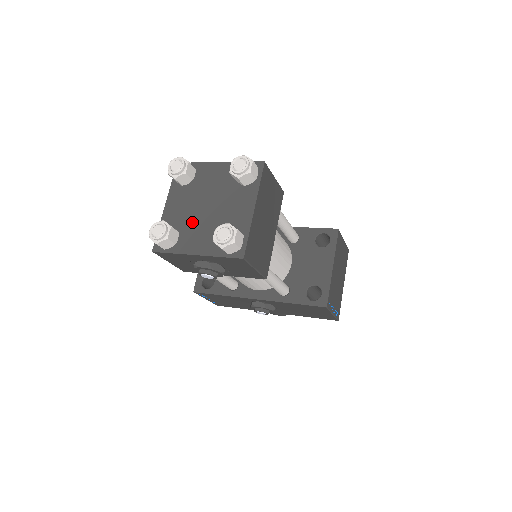
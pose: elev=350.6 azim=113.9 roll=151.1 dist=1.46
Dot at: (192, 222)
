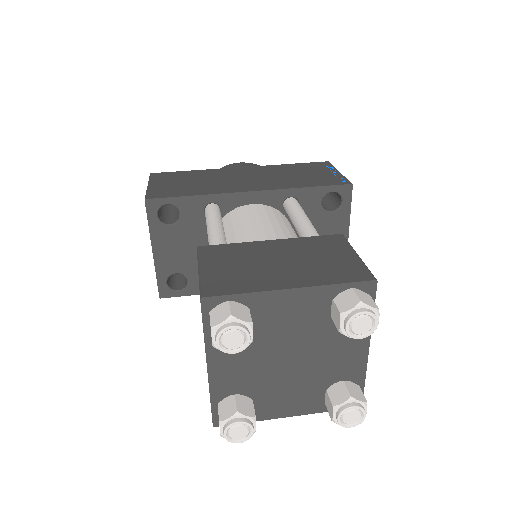
Dot at: (269, 382)
